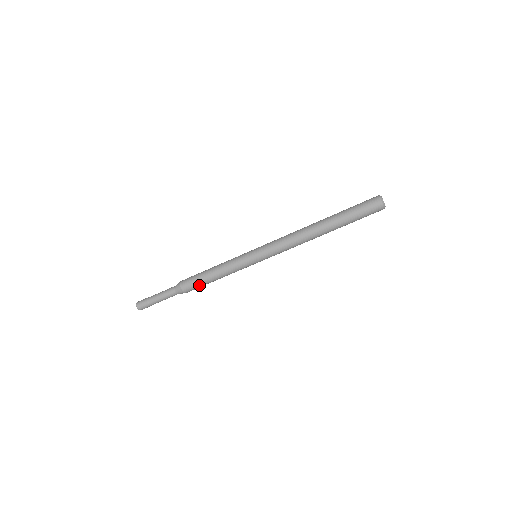
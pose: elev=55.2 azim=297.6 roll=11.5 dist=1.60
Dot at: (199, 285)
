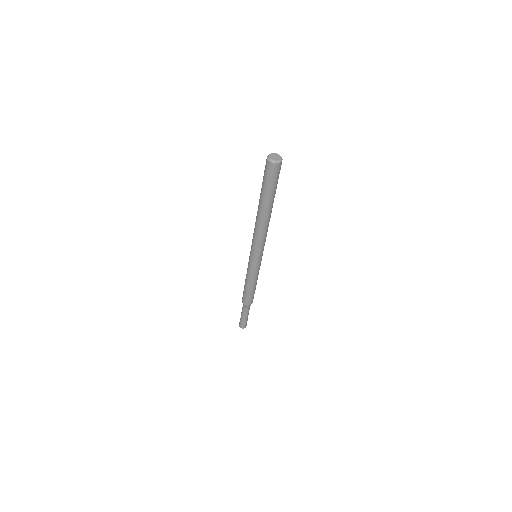
Dot at: (253, 295)
